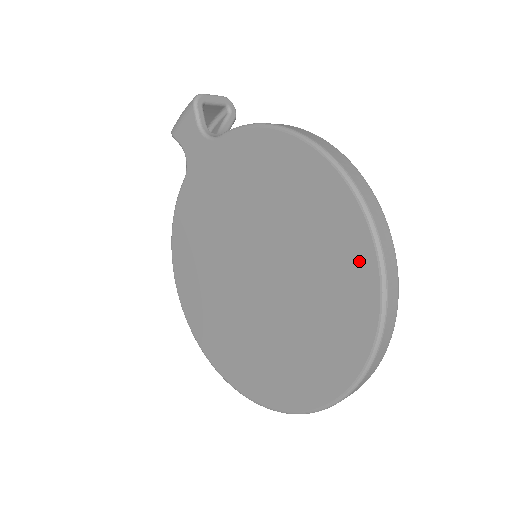
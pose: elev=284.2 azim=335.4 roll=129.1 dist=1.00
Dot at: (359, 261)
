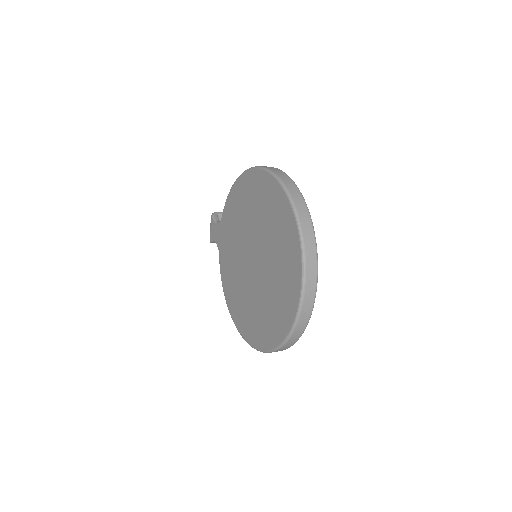
Dot at: (274, 191)
